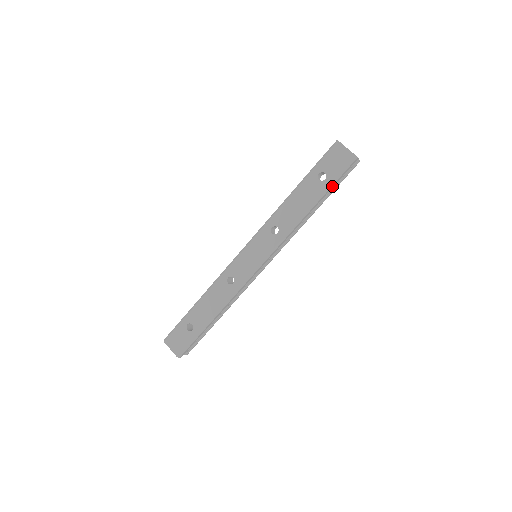
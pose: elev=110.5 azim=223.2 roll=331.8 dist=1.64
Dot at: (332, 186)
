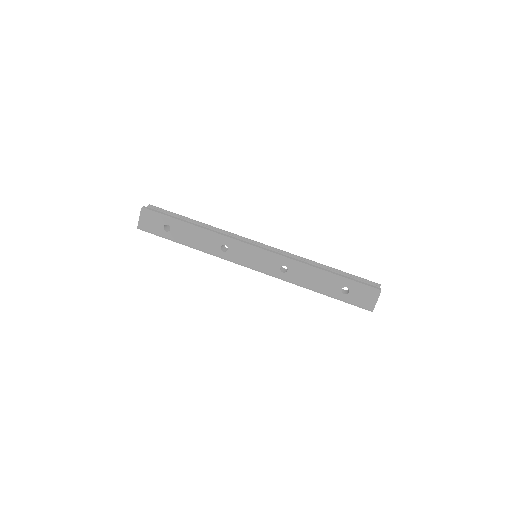
Dot at: (341, 300)
